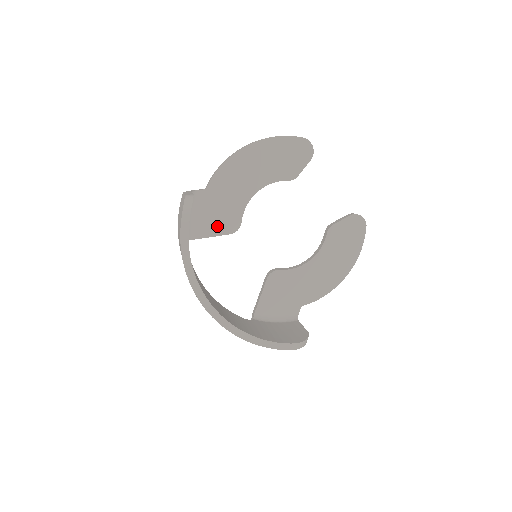
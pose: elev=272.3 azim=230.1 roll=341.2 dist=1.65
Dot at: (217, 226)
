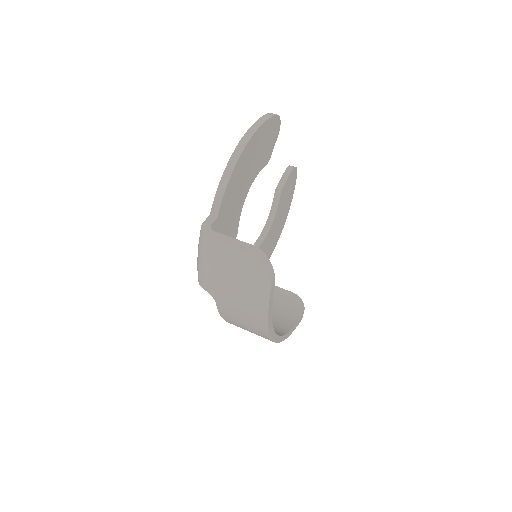
Dot at: occluded
